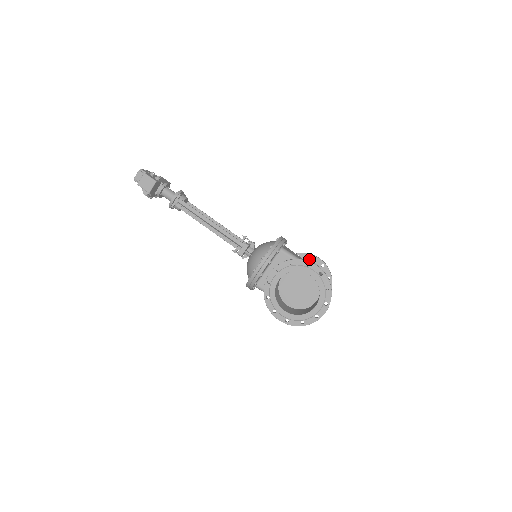
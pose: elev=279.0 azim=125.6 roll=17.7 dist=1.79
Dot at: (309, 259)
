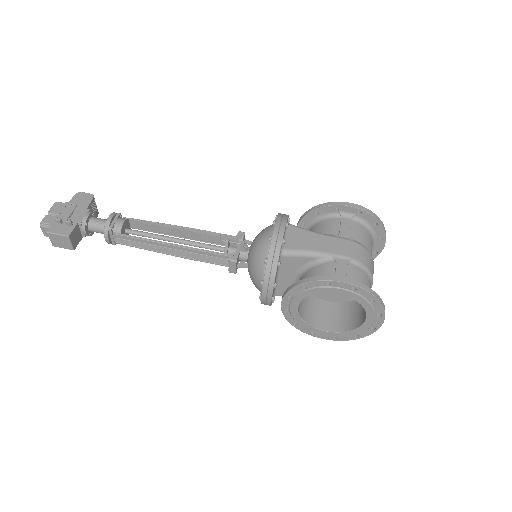
Dot at: (334, 211)
